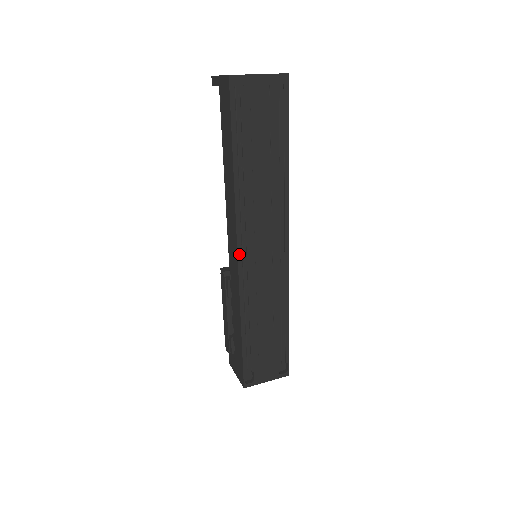
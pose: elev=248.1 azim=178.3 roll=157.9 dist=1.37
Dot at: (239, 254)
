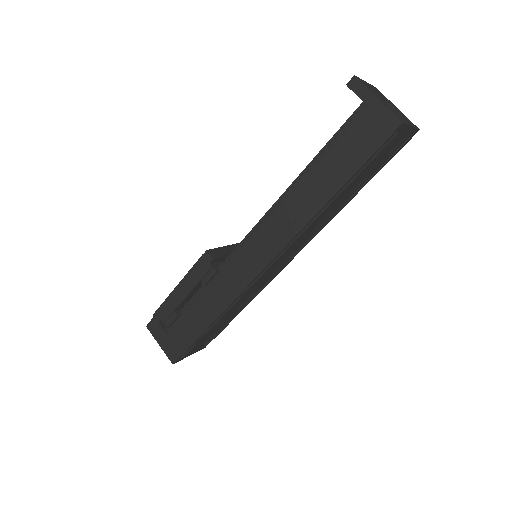
Dot at: (265, 268)
